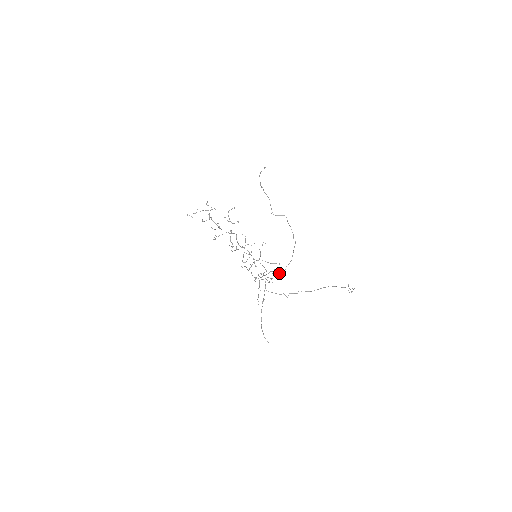
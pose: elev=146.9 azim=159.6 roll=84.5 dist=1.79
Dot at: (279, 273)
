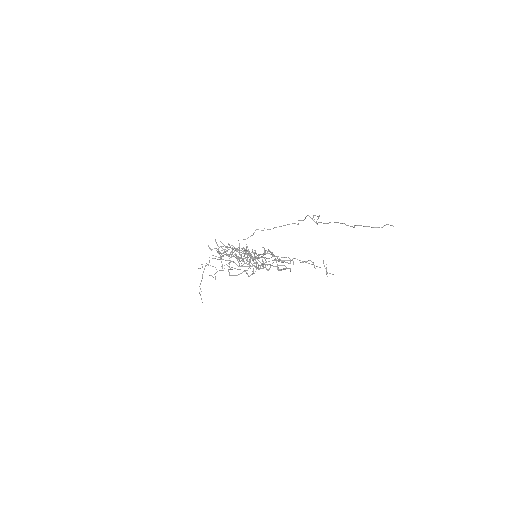
Dot at: (245, 239)
